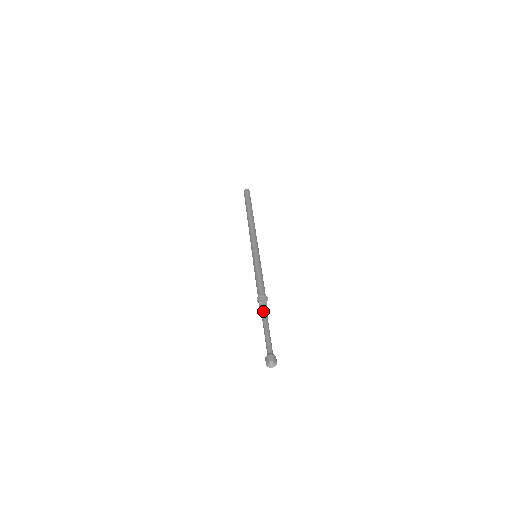
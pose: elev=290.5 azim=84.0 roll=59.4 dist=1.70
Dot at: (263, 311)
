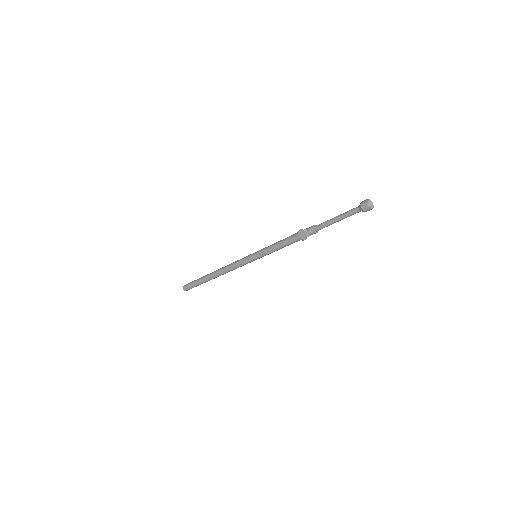
Dot at: (315, 226)
